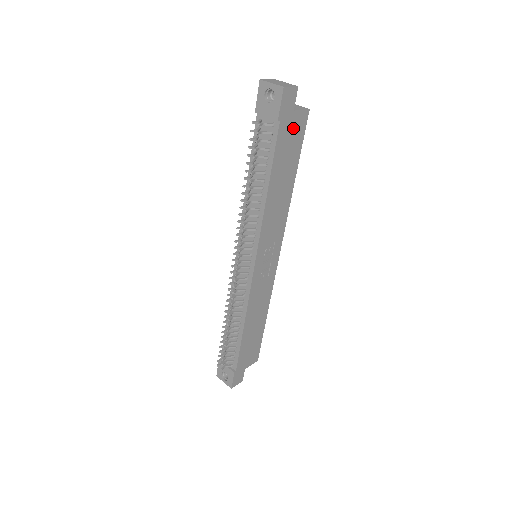
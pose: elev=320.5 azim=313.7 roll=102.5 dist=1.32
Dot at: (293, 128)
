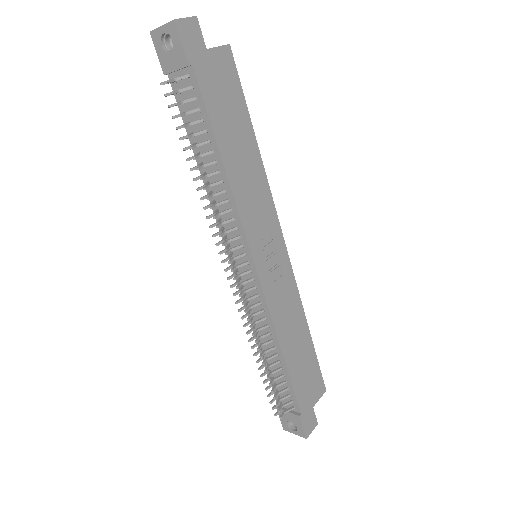
Dot at: (218, 72)
